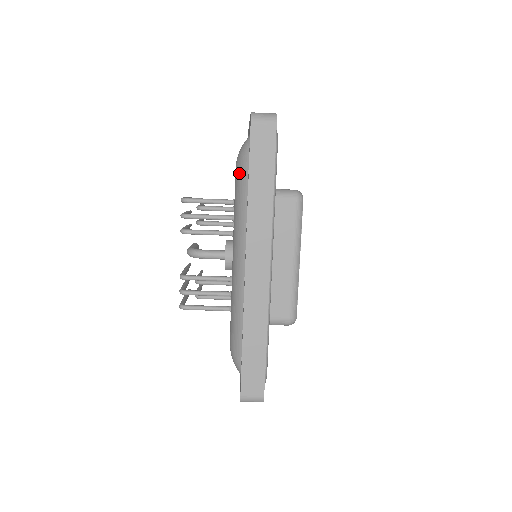
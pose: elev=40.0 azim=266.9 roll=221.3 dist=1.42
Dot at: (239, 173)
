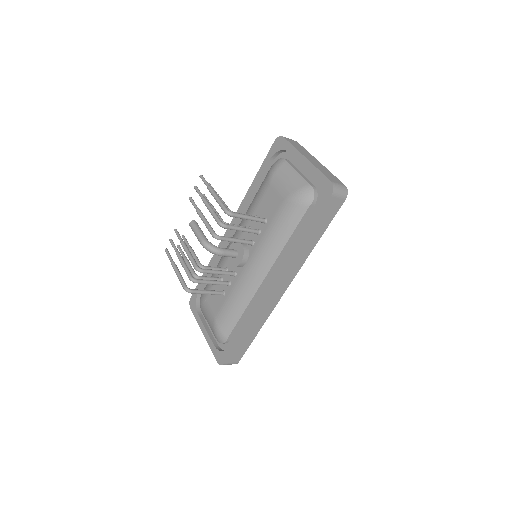
Dot at: (290, 212)
